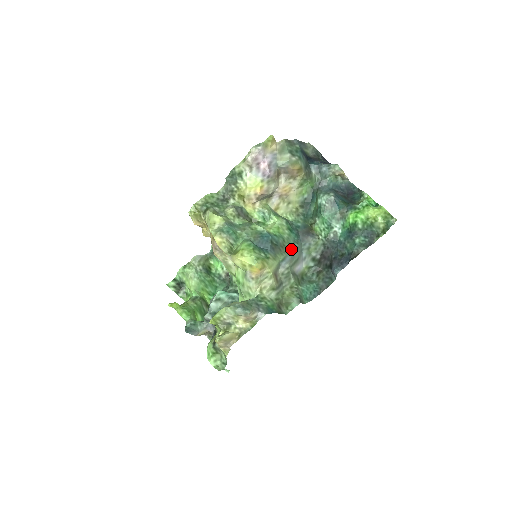
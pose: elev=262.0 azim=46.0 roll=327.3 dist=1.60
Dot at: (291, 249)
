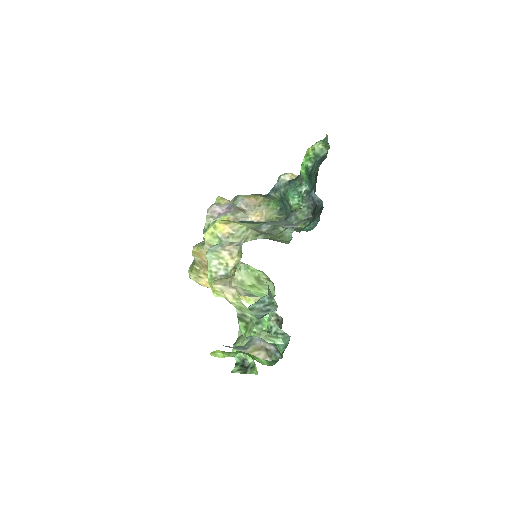
Dot at: (272, 221)
